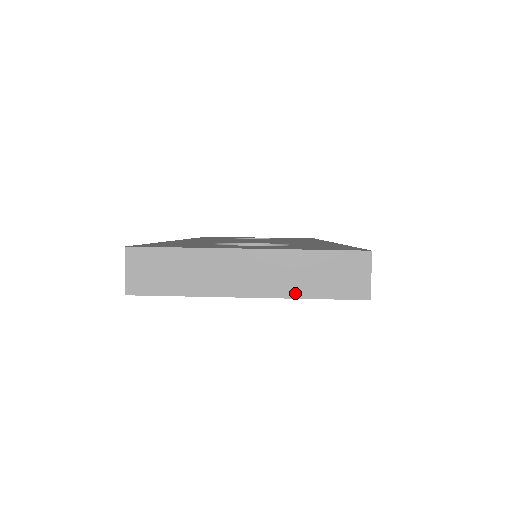
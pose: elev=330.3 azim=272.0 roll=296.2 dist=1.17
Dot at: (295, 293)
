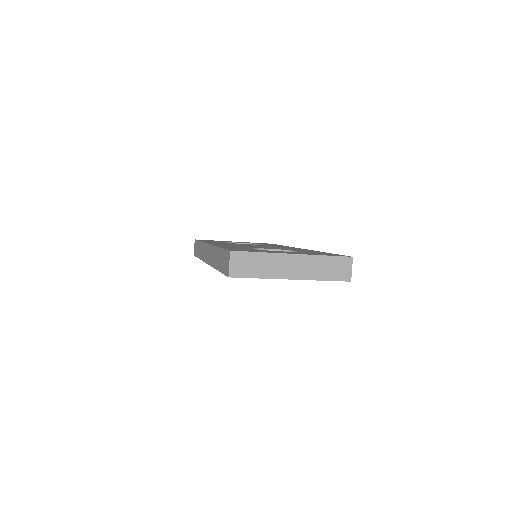
Dot at: (316, 278)
